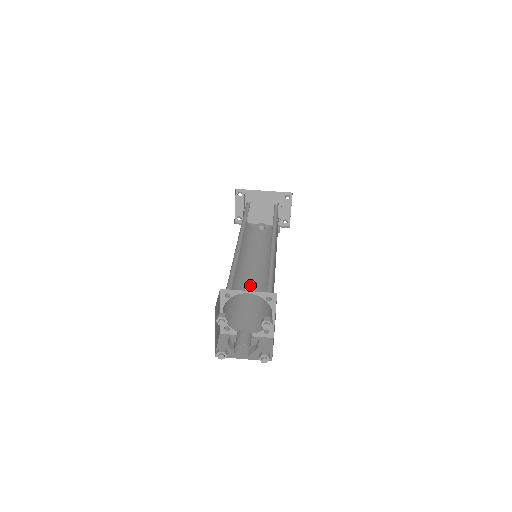
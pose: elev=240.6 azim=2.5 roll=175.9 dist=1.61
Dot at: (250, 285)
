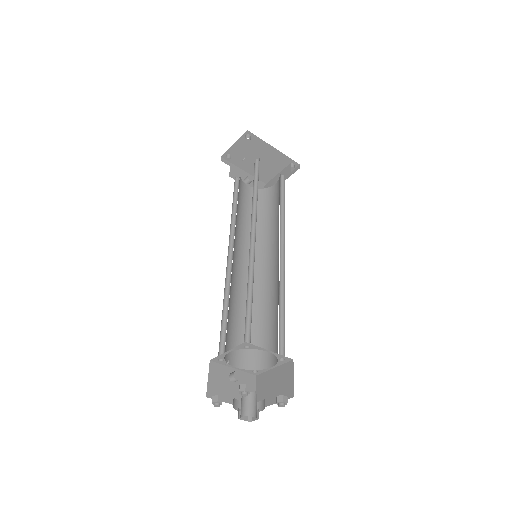
Dot at: (238, 286)
